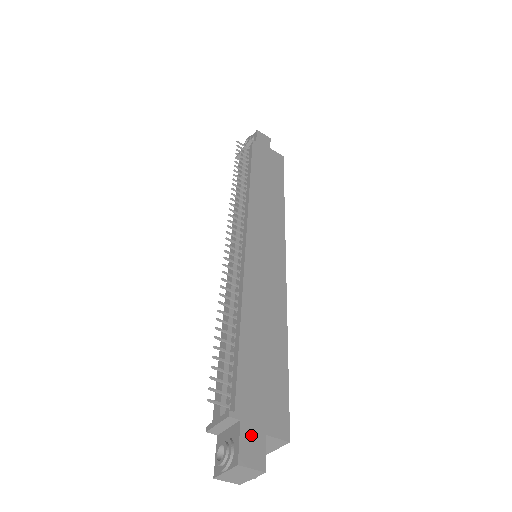
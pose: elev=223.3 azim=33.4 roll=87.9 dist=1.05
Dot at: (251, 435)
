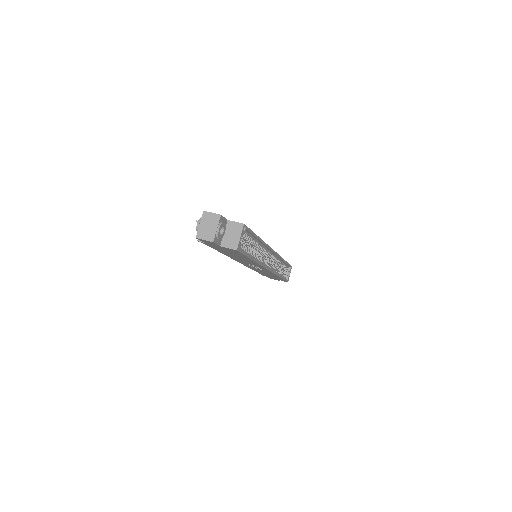
Dot at: occluded
